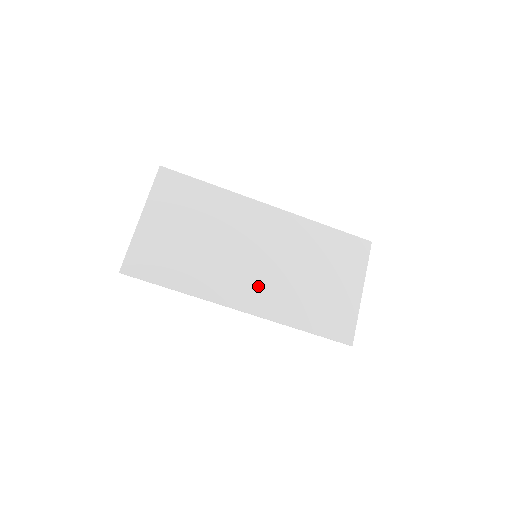
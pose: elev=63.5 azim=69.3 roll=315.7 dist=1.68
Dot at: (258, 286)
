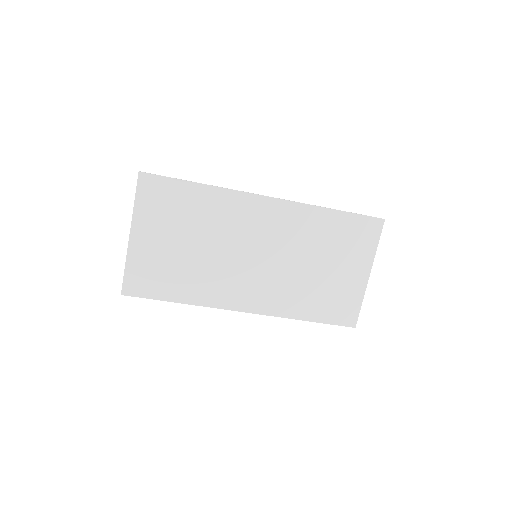
Dot at: (260, 286)
